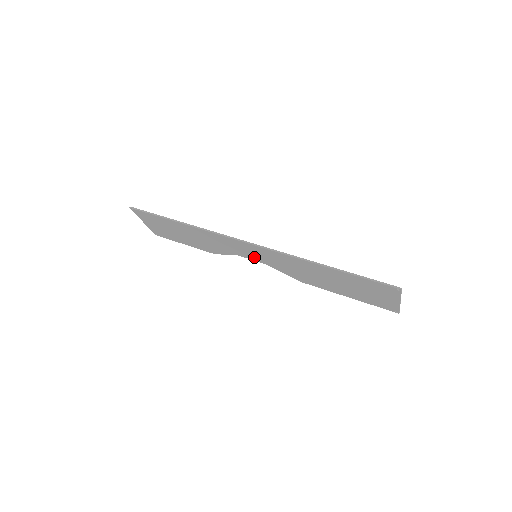
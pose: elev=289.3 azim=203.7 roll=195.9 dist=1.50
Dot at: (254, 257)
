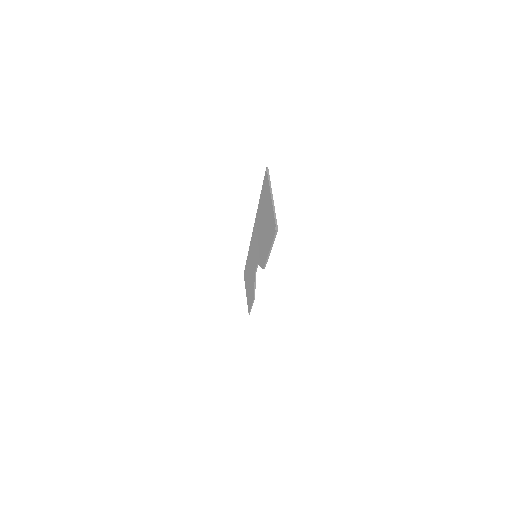
Dot at: occluded
